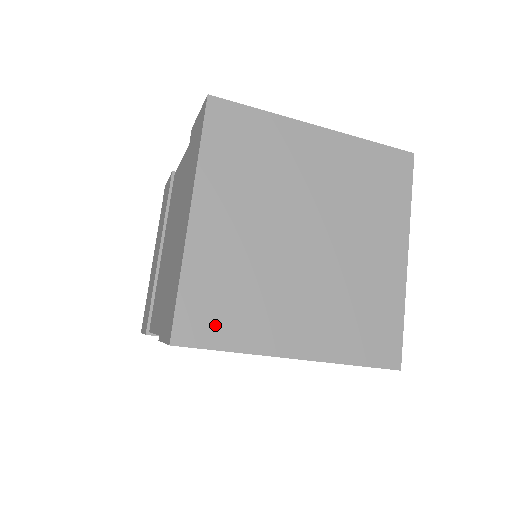
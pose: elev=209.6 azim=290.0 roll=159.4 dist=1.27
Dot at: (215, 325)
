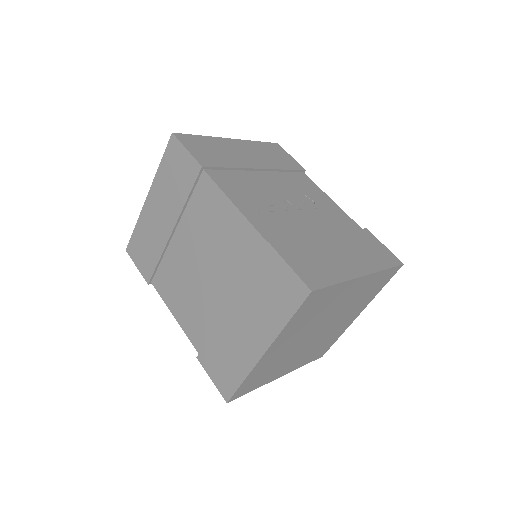
Dot at: (252, 386)
